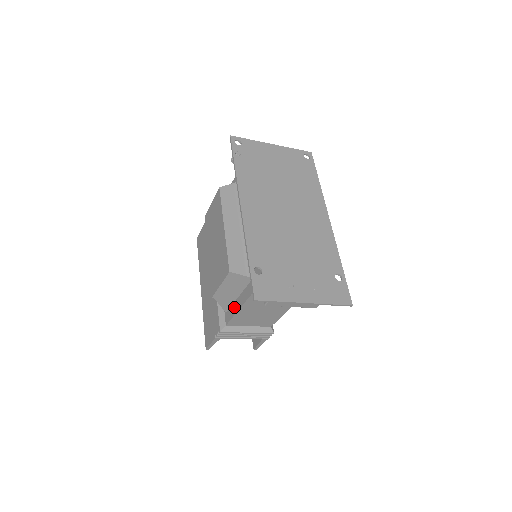
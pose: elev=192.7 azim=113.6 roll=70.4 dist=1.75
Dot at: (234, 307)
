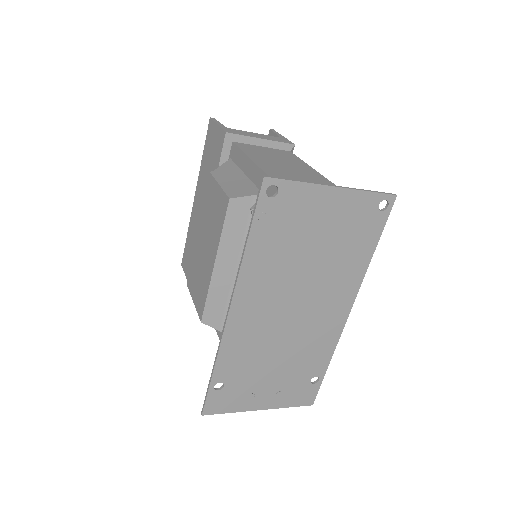
Dot at: occluded
